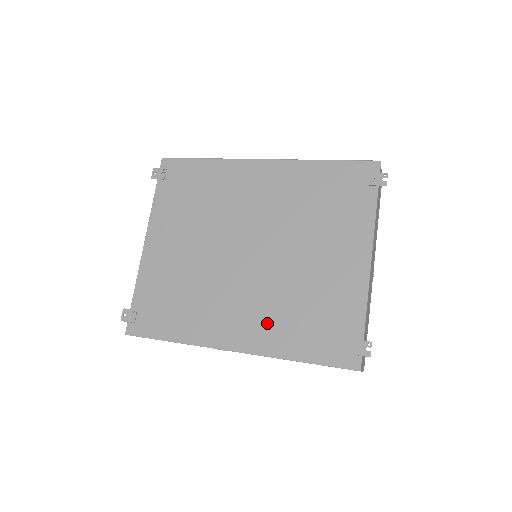
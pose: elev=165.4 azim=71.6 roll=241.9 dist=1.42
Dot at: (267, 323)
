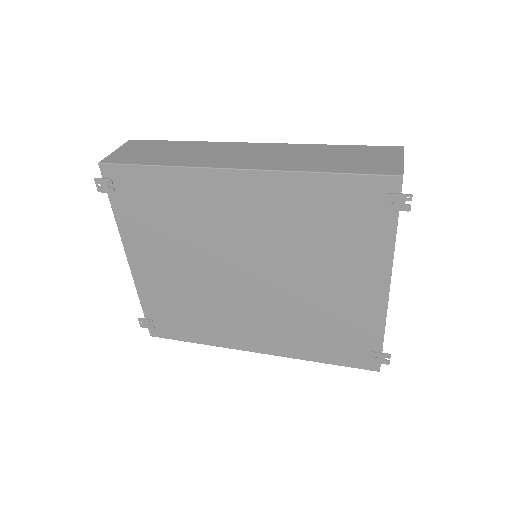
Dot at: (284, 335)
